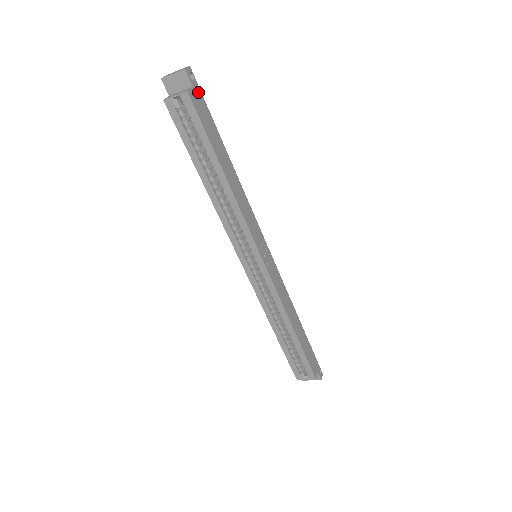
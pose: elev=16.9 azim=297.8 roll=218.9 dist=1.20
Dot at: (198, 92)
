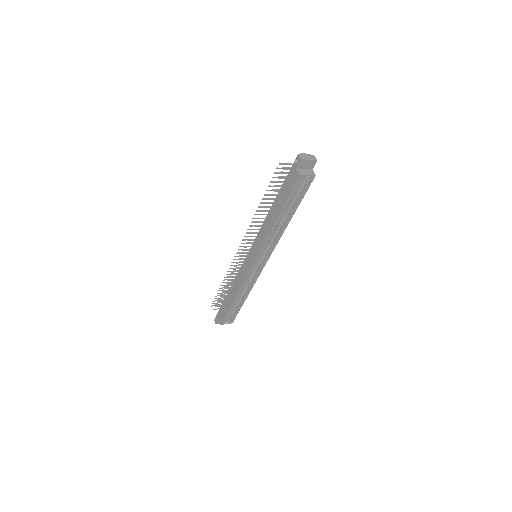
Dot at: occluded
